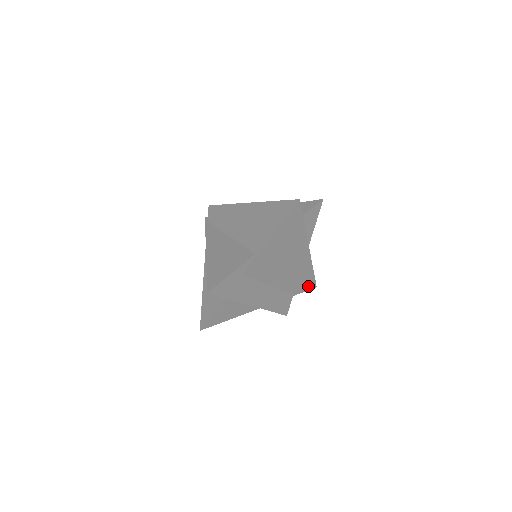
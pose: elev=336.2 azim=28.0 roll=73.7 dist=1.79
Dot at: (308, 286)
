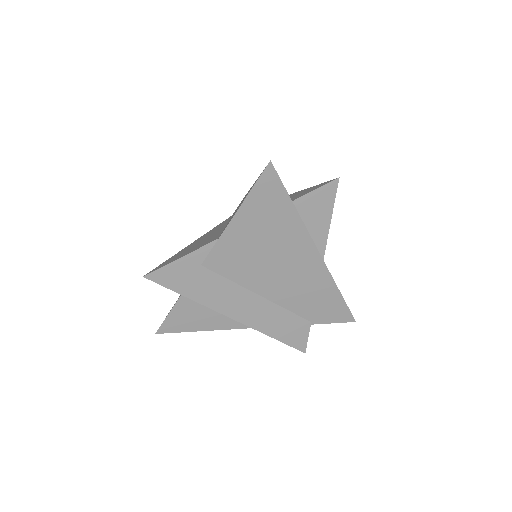
Dot at: (337, 315)
